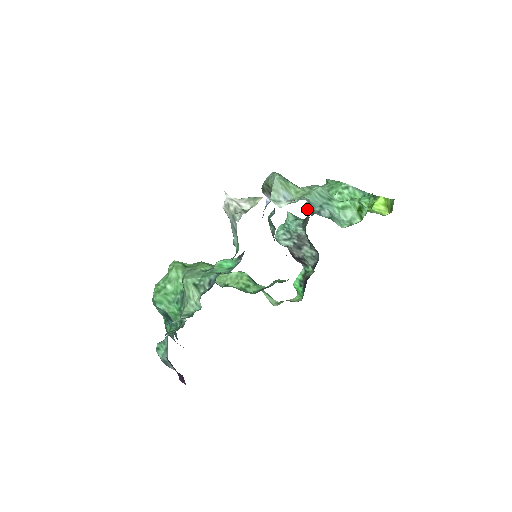
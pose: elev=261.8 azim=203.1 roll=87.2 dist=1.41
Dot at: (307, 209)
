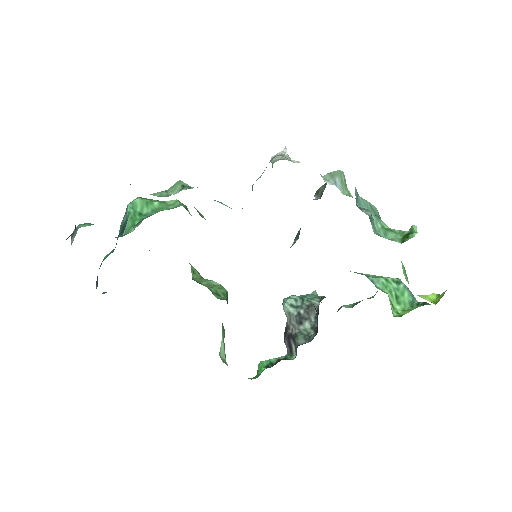
Dot at: occluded
